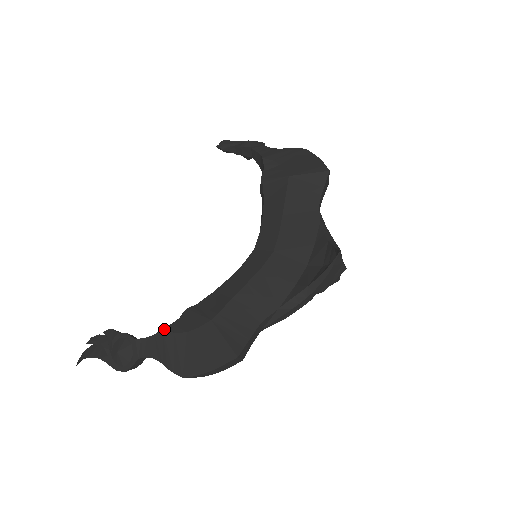
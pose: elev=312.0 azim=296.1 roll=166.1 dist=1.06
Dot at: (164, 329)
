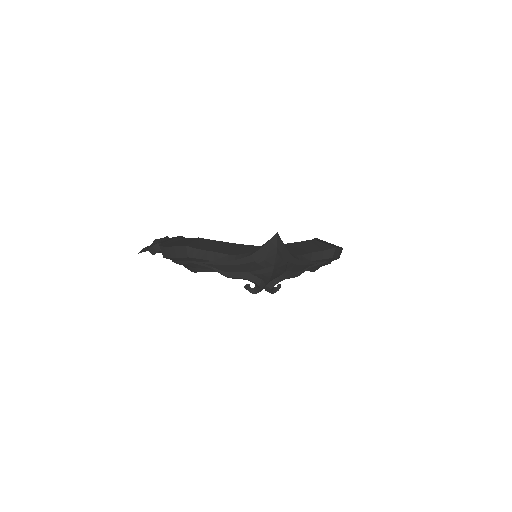
Dot at: (180, 236)
